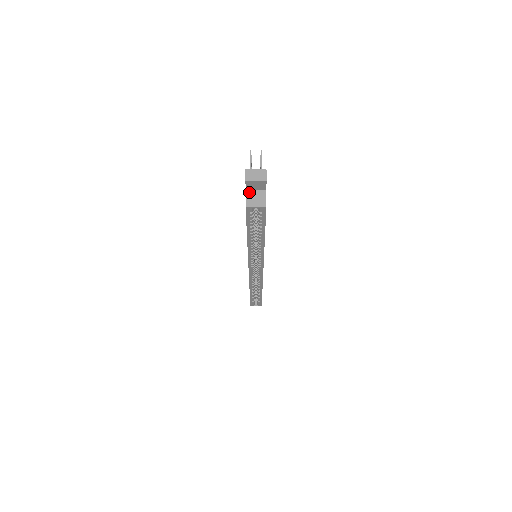
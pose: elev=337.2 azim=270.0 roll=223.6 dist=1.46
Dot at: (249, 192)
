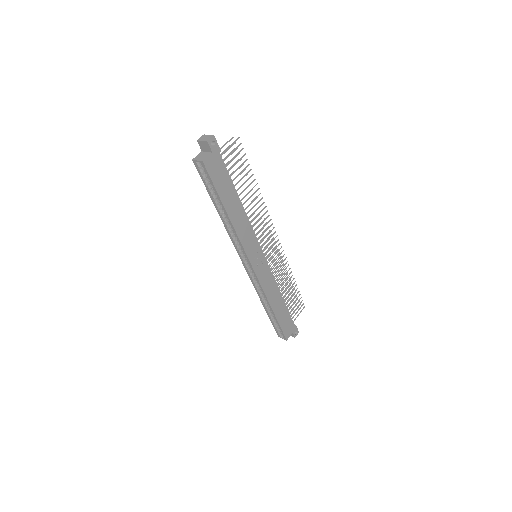
Dot at: (202, 153)
